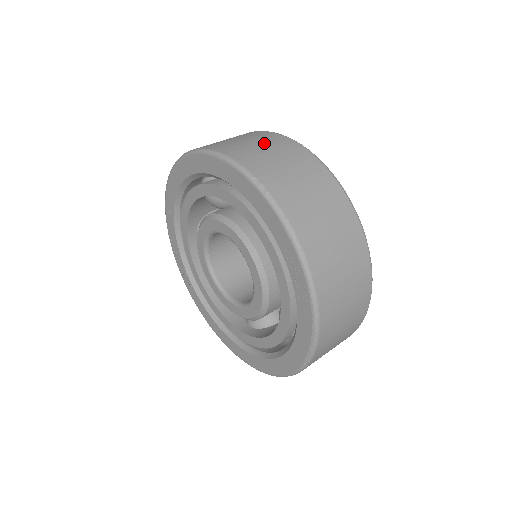
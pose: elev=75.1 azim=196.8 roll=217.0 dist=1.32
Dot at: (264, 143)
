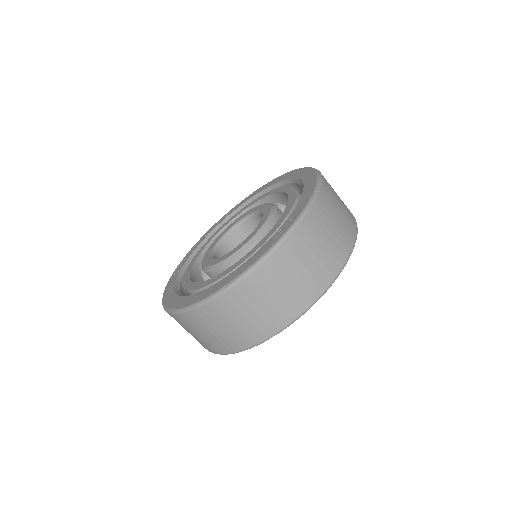
Dot at: occluded
